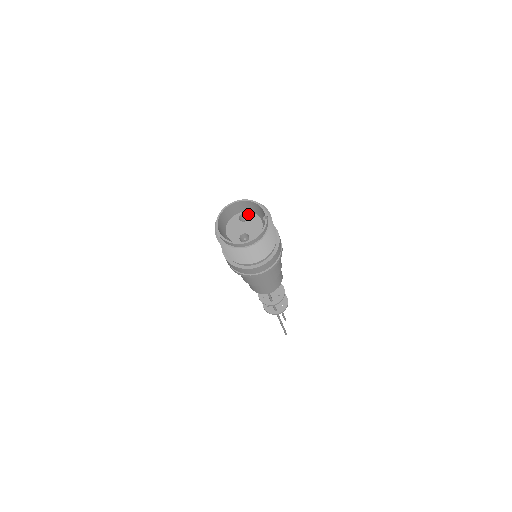
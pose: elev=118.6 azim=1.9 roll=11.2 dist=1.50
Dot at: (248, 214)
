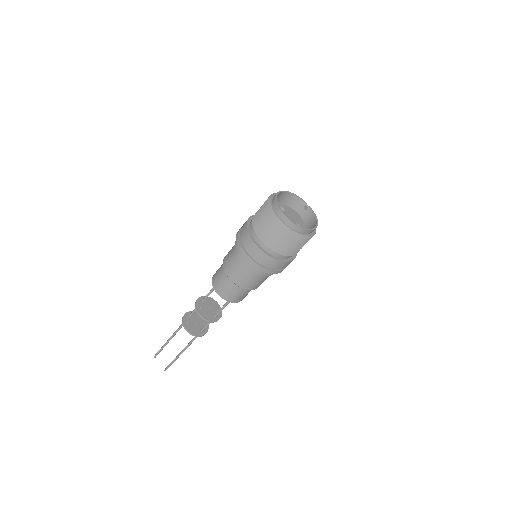
Dot at: (282, 206)
